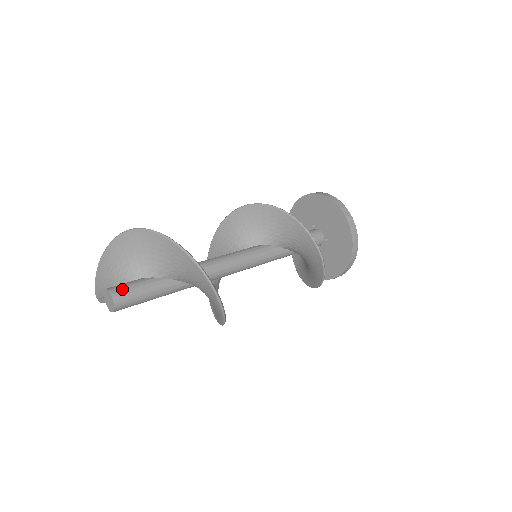
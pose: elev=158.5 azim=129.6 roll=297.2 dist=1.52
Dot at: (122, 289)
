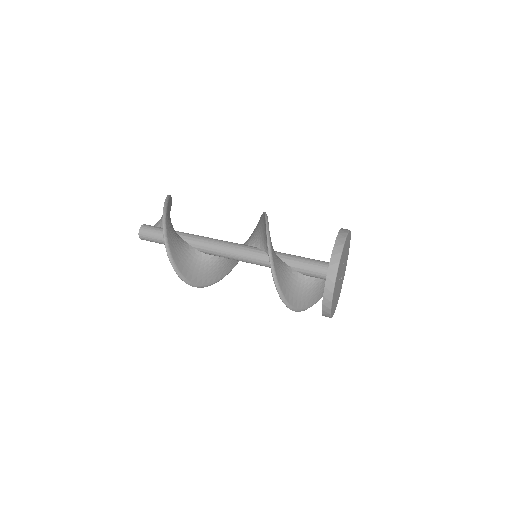
Dot at: (147, 229)
